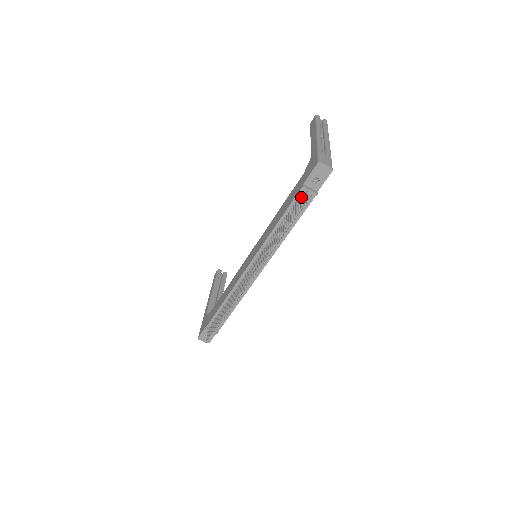
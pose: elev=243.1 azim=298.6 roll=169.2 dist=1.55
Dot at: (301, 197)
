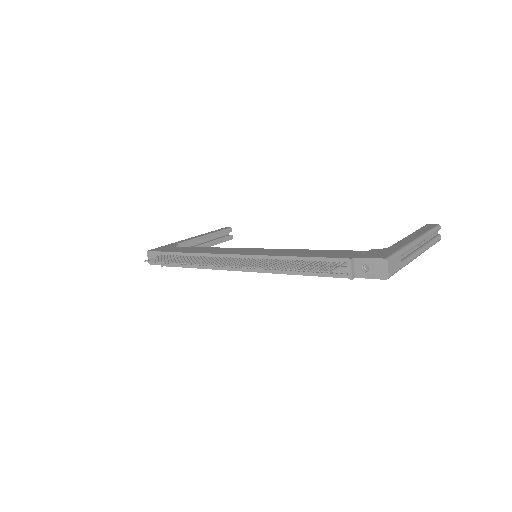
Dot at: (338, 264)
